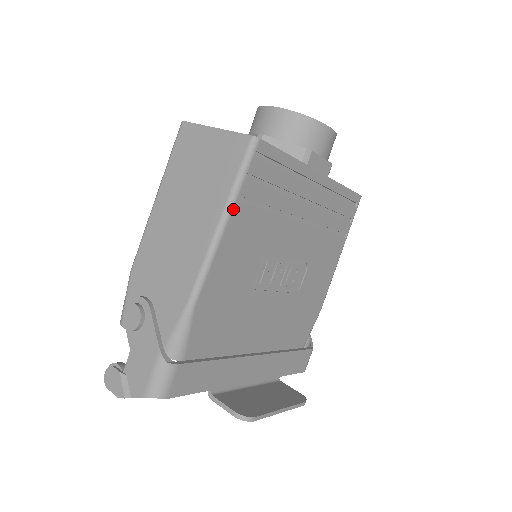
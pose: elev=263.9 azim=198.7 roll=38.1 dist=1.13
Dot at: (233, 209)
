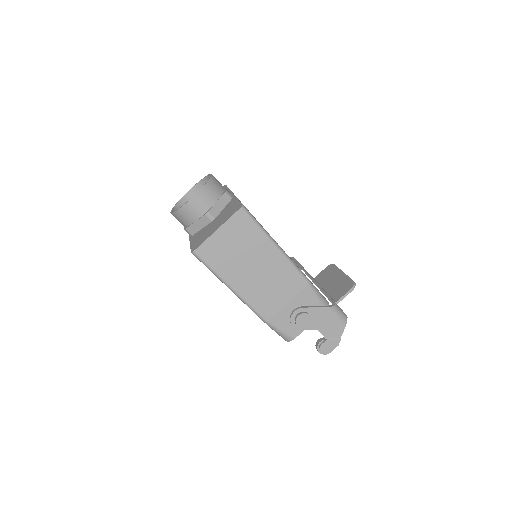
Dot at: (271, 237)
